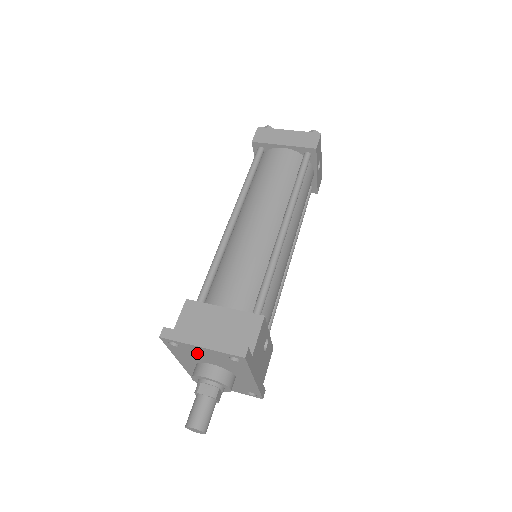
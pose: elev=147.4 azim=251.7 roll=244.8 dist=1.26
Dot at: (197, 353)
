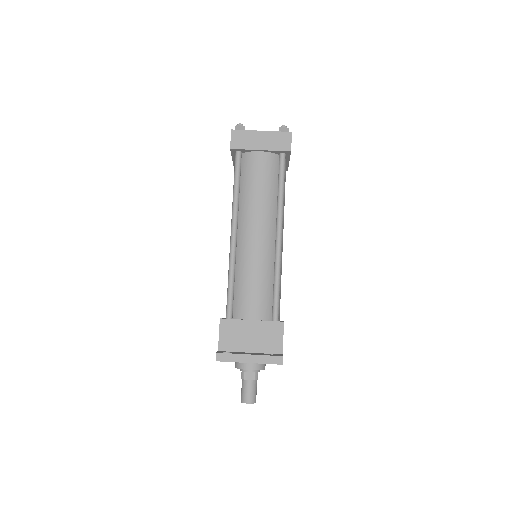
Dot at: occluded
